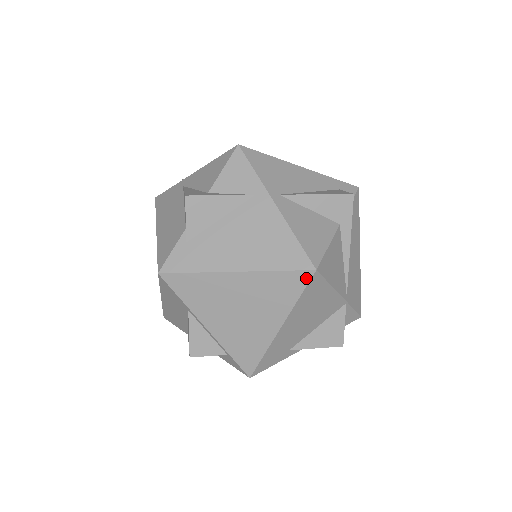
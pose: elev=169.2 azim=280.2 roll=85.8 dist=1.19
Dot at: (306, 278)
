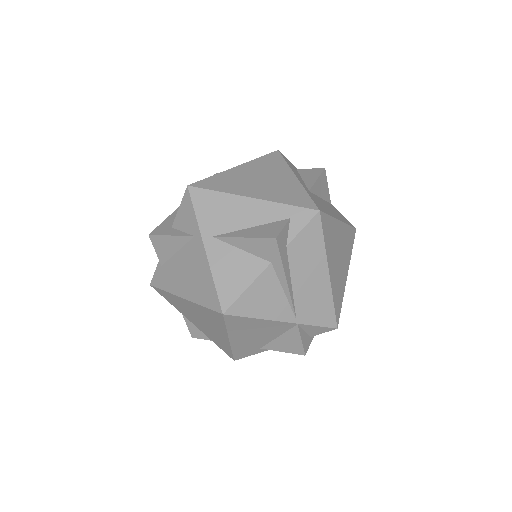
Dot at: (221, 317)
